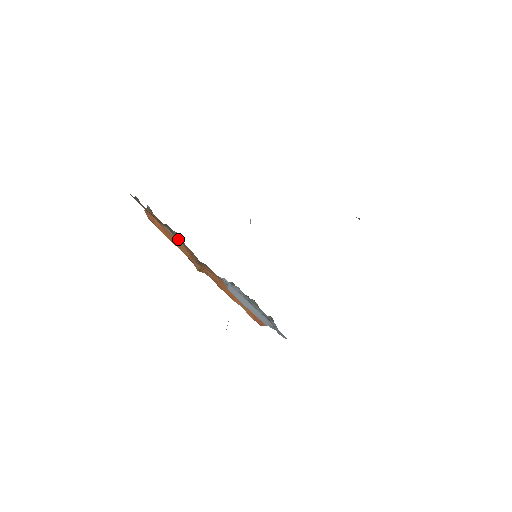
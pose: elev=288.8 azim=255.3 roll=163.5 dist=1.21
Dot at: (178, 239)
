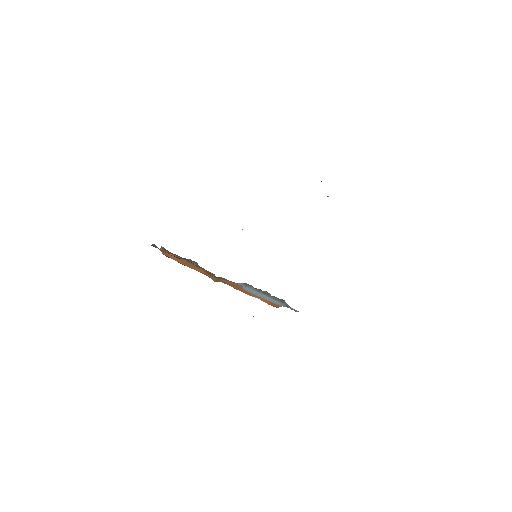
Dot at: (196, 266)
